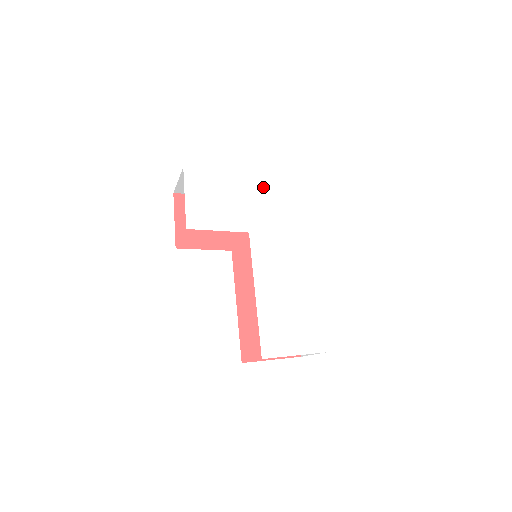
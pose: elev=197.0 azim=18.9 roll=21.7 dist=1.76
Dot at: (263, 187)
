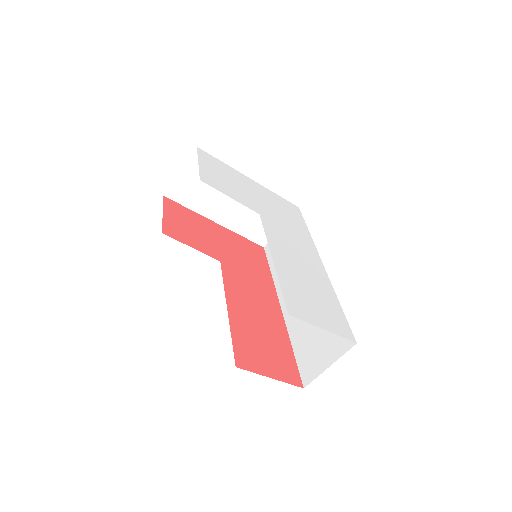
Dot at: (268, 195)
